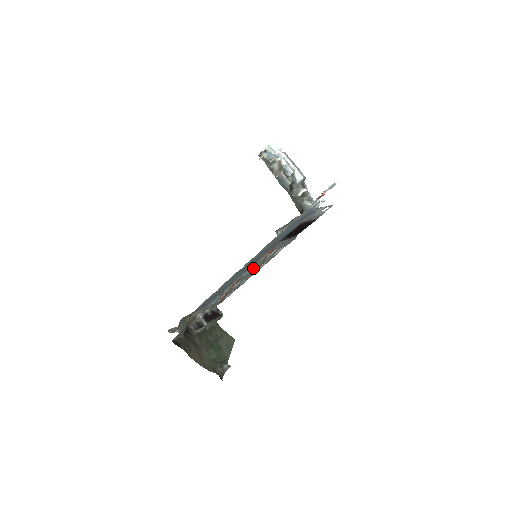
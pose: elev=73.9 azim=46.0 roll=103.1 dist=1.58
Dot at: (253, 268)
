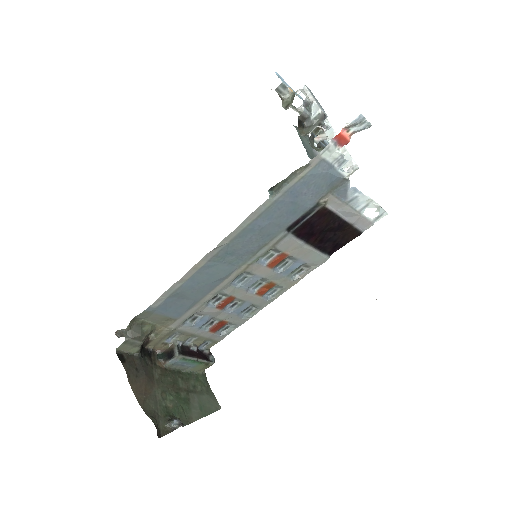
Dot at: (253, 280)
